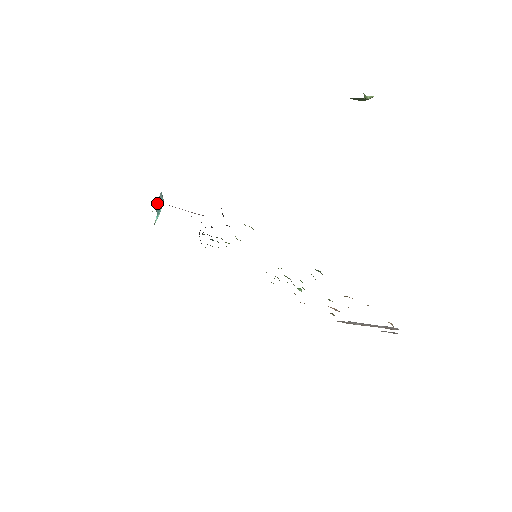
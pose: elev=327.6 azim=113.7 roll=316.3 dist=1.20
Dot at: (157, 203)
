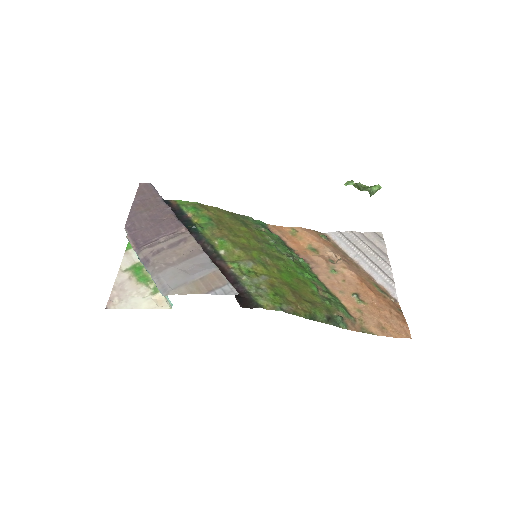
Dot at: (140, 261)
